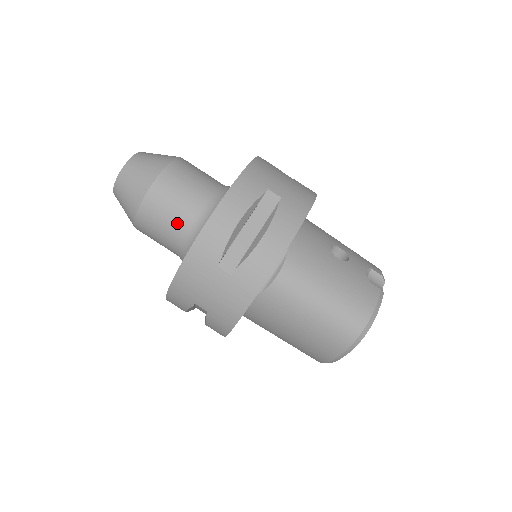
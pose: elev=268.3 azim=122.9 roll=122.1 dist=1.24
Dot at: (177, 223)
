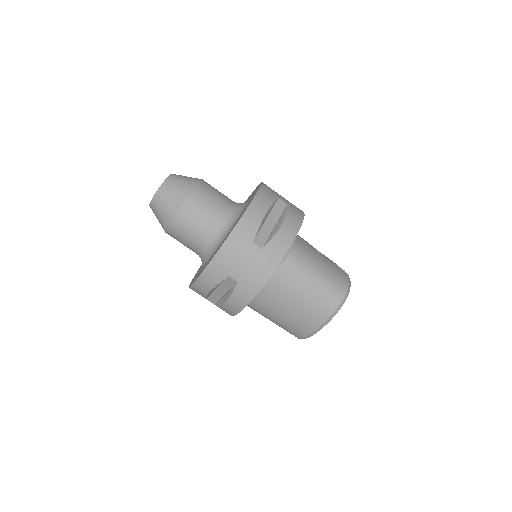
Dot at: (210, 220)
